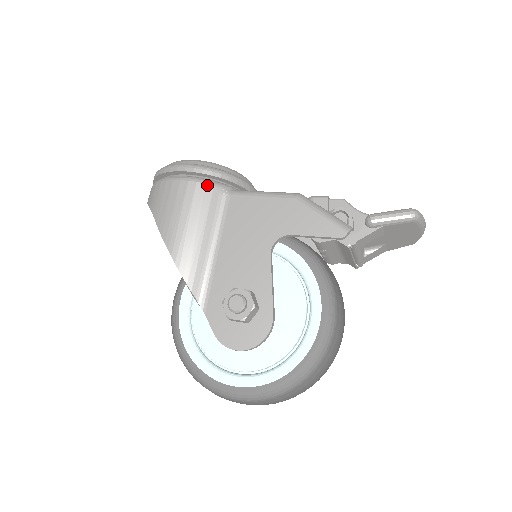
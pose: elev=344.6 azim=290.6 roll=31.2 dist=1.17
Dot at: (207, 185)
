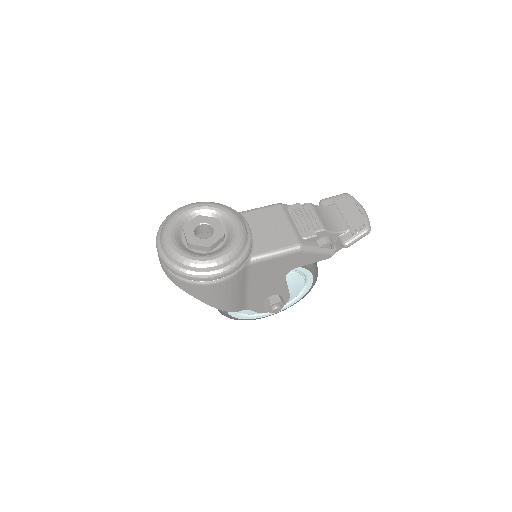
Dot at: (238, 274)
